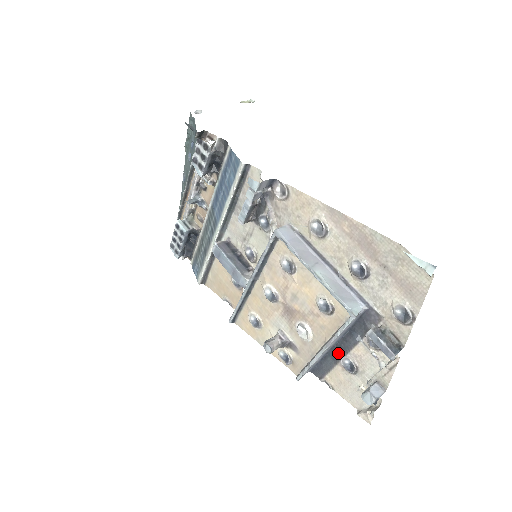
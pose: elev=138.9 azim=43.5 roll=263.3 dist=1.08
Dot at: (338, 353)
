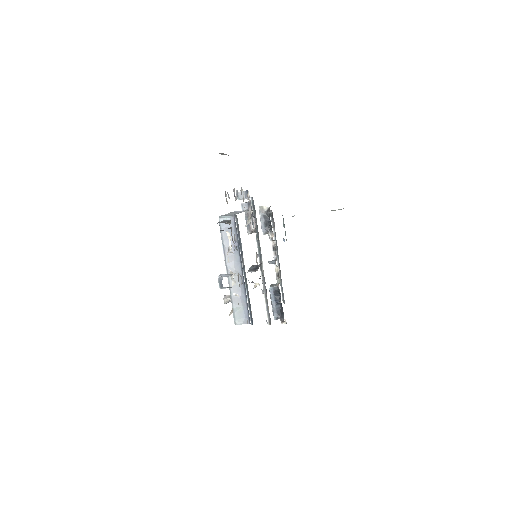
Dot at: (242, 278)
